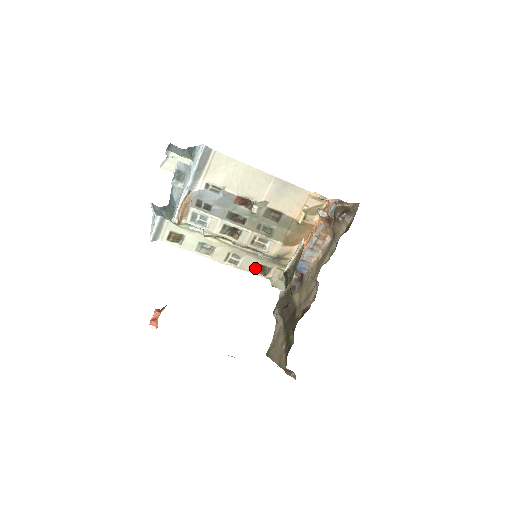
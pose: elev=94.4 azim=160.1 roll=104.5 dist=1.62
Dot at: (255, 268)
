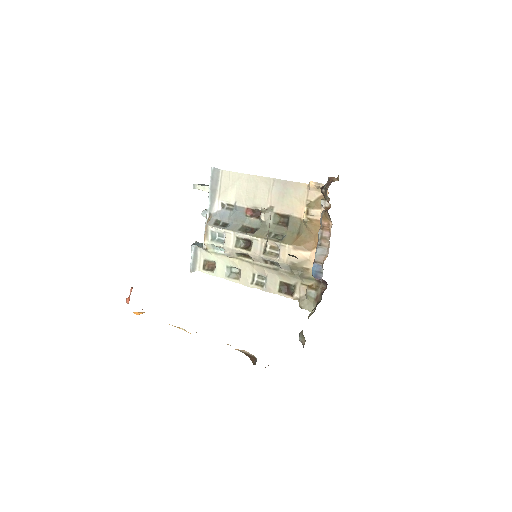
Dot at: (281, 288)
